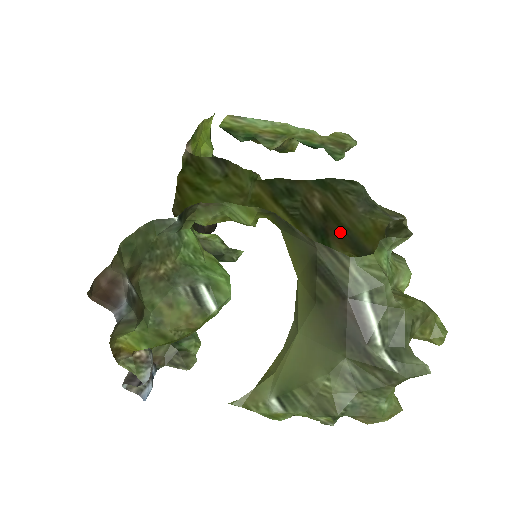
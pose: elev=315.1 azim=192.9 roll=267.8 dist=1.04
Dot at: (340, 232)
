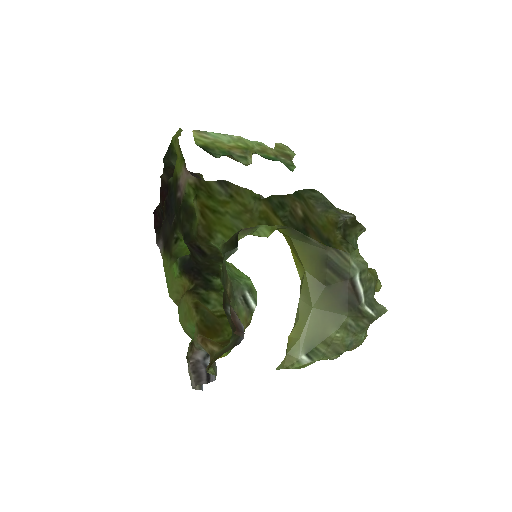
Dot at: (313, 229)
